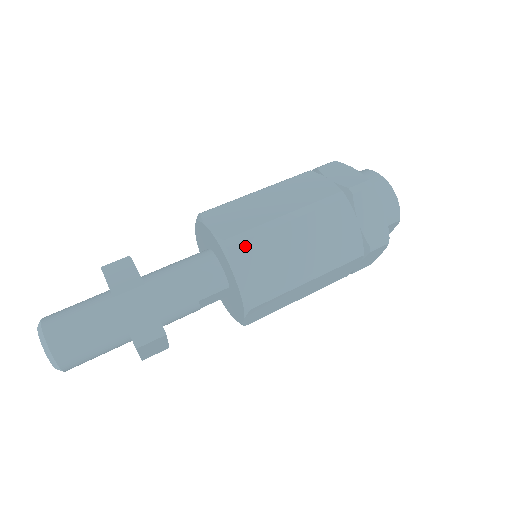
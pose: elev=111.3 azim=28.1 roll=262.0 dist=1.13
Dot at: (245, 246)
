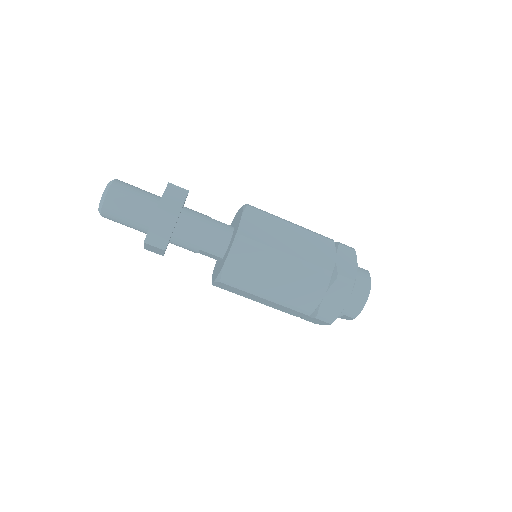
Dot at: (248, 248)
